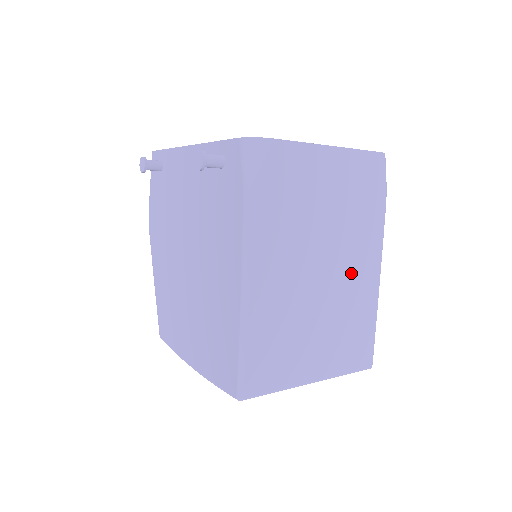
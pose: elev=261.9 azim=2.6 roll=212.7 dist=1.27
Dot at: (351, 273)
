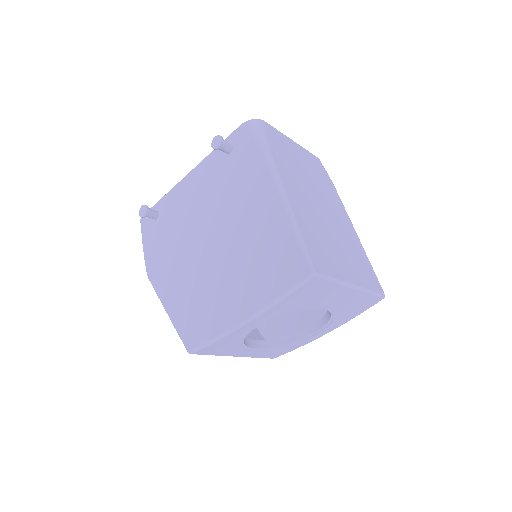
Dot at: (338, 219)
